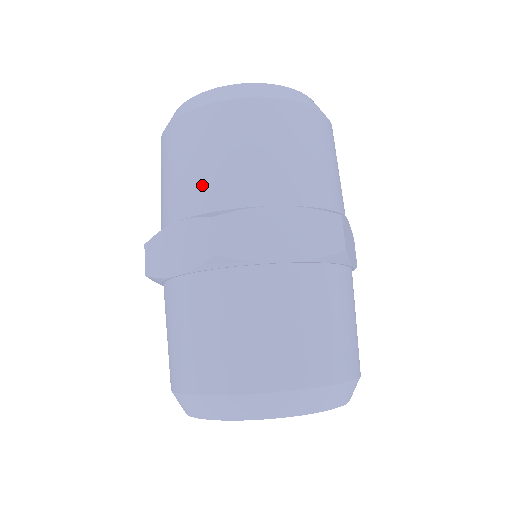
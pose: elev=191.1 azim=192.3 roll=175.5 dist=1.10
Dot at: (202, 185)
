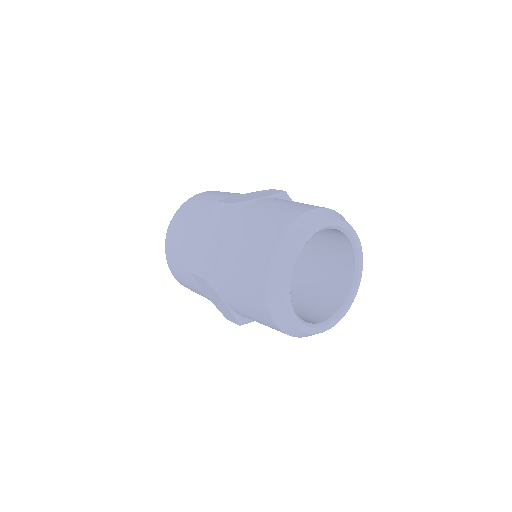
Dot at: (190, 274)
